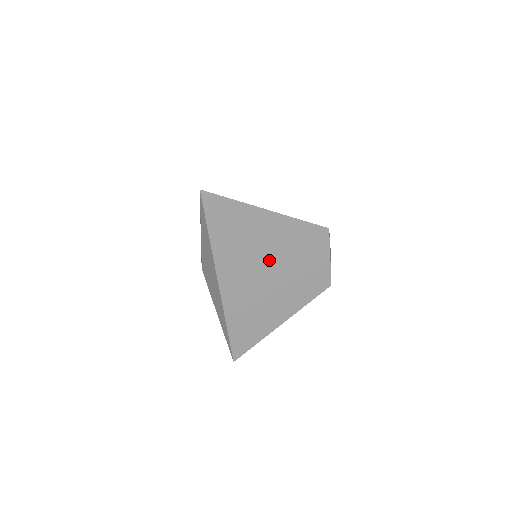
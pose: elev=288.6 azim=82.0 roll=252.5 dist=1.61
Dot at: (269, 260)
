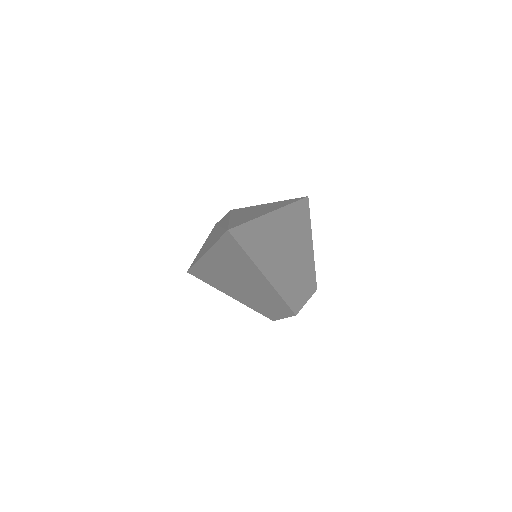
Dot at: (245, 282)
